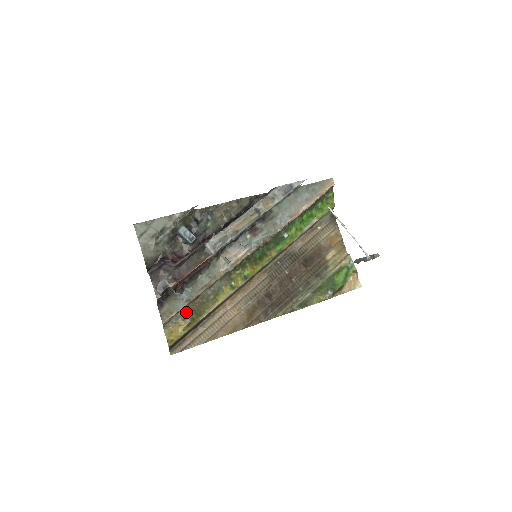
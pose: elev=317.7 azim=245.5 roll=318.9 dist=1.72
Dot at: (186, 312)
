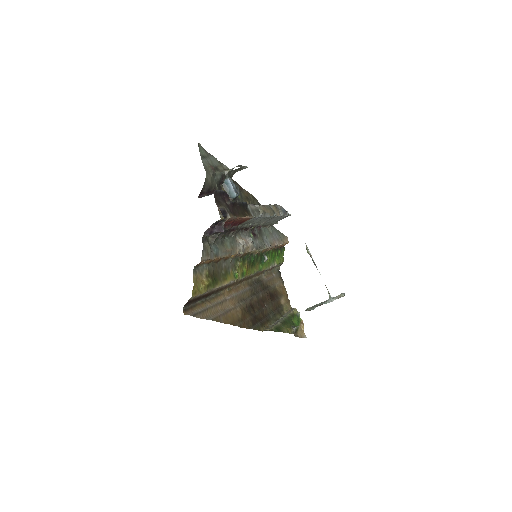
Dot at: (209, 269)
